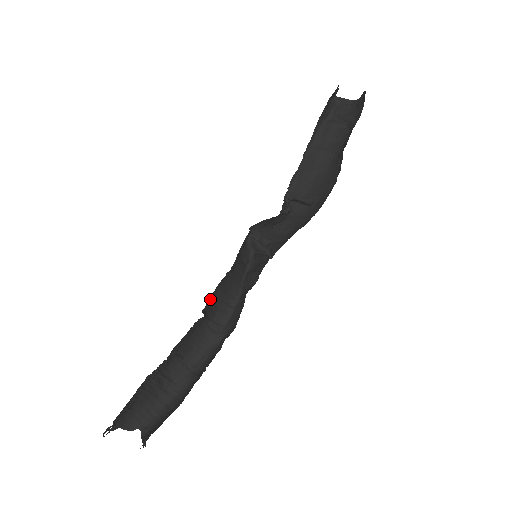
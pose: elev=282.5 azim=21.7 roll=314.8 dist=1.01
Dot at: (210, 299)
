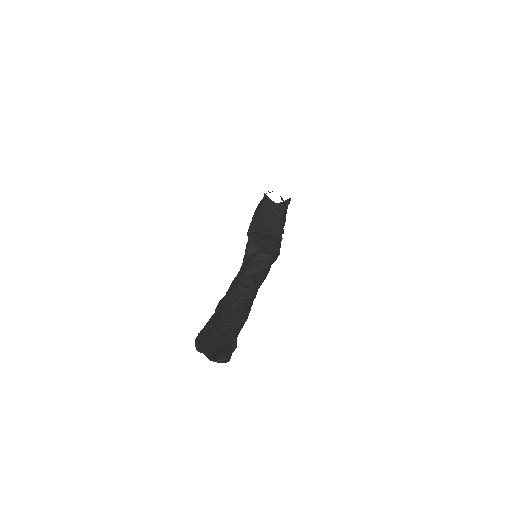
Dot at: occluded
